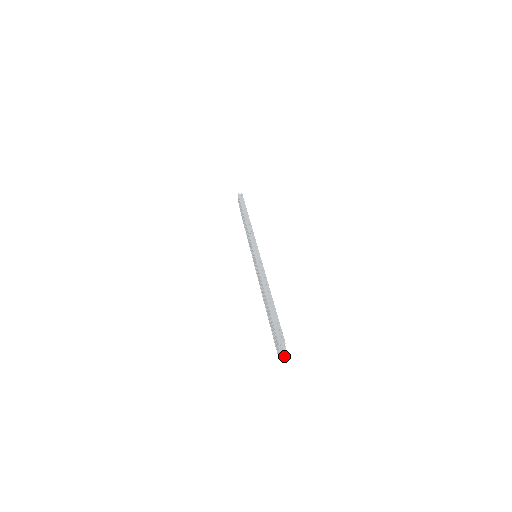
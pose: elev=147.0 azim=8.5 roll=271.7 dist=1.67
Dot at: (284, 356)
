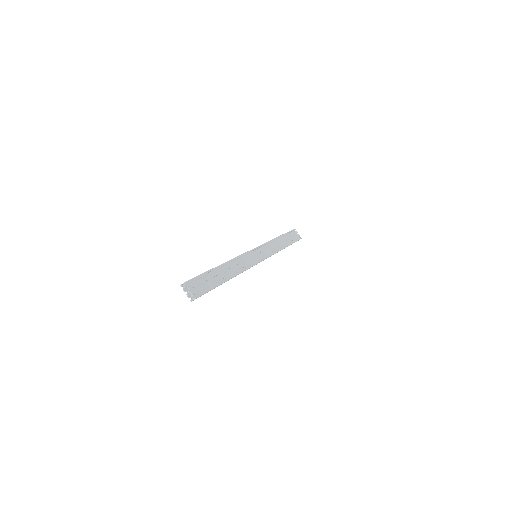
Dot at: (194, 298)
